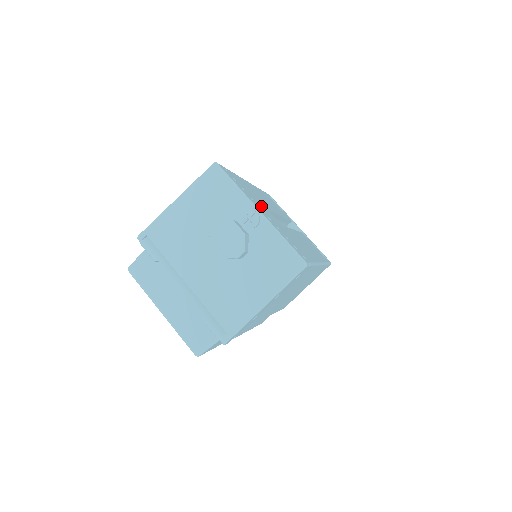
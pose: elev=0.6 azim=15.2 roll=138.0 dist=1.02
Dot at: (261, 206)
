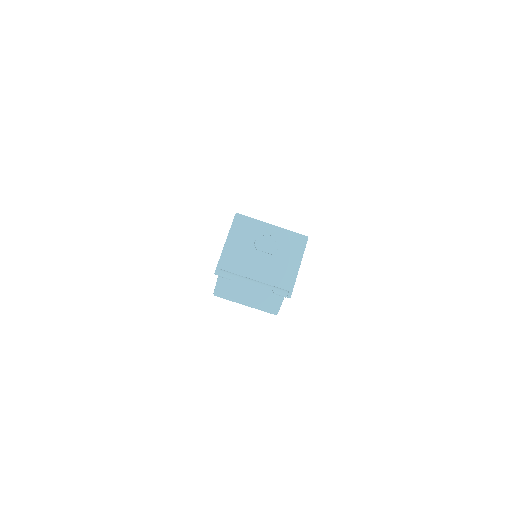
Dot at: occluded
